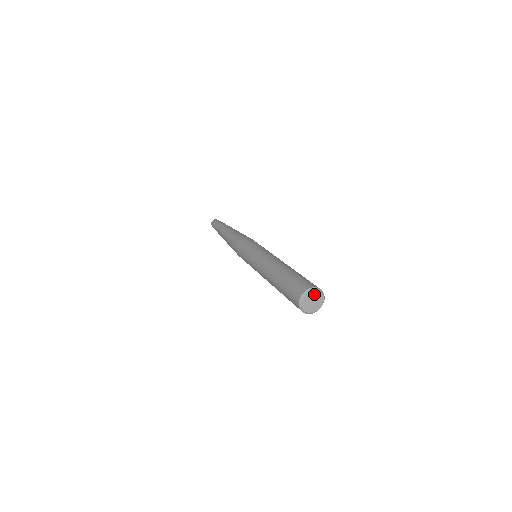
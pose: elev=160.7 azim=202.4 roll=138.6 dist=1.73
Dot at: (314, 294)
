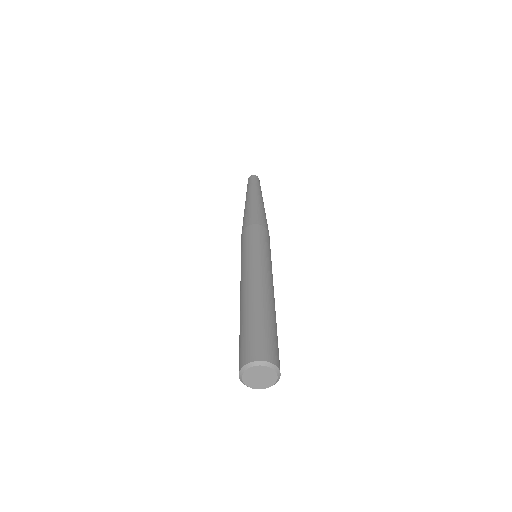
Dot at: (254, 371)
